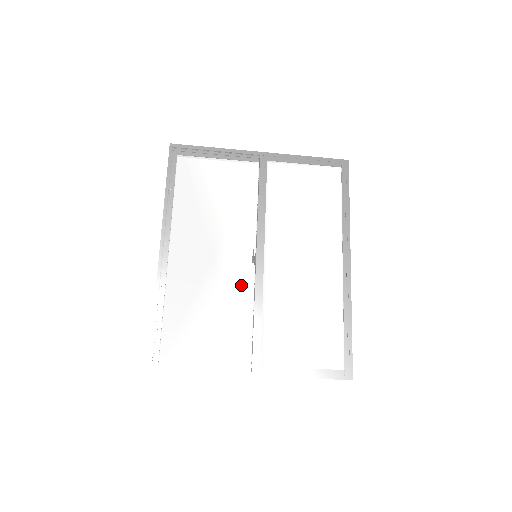
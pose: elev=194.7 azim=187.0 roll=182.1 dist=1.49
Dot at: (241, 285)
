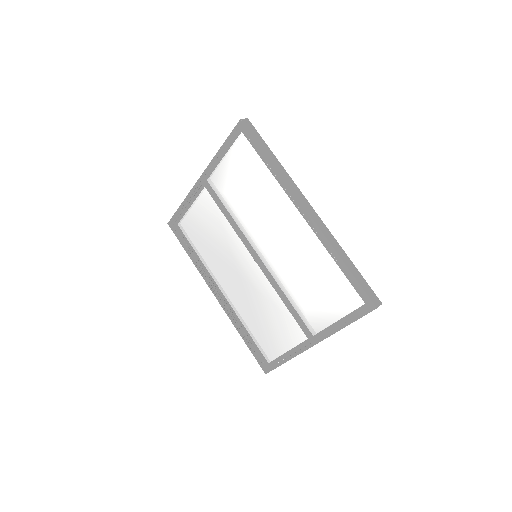
Dot at: (265, 283)
